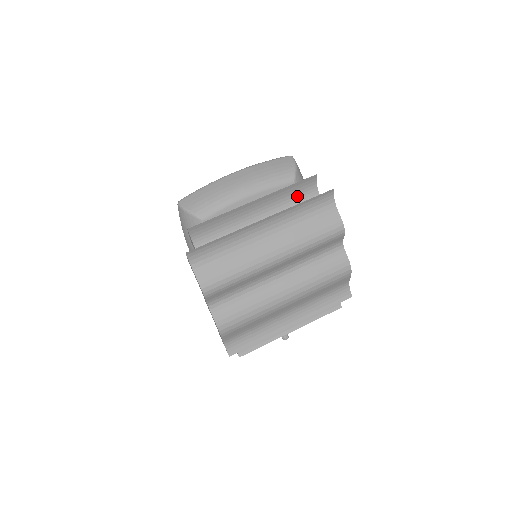
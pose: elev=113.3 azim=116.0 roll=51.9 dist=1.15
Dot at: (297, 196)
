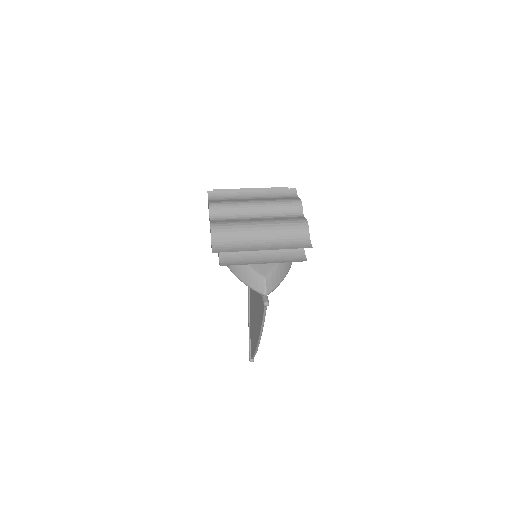
Dot at: occluded
